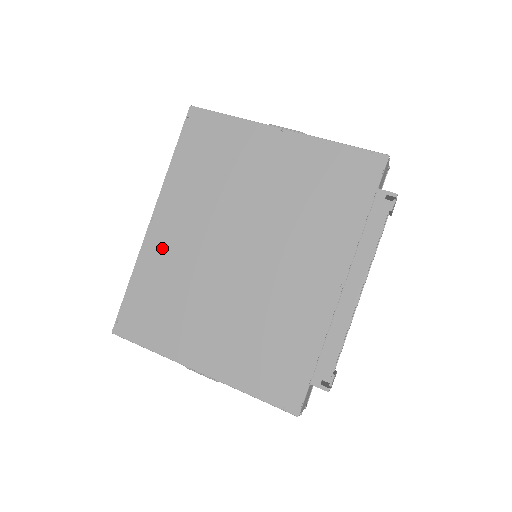
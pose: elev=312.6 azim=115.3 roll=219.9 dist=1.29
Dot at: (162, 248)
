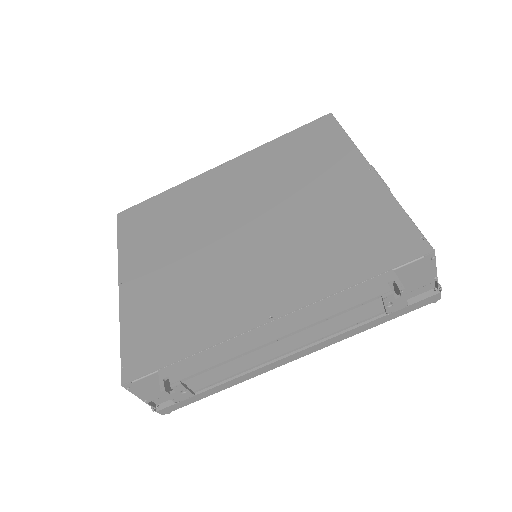
Dot at: (204, 187)
